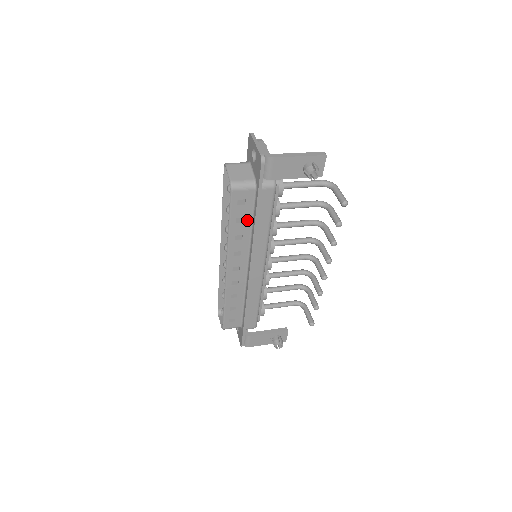
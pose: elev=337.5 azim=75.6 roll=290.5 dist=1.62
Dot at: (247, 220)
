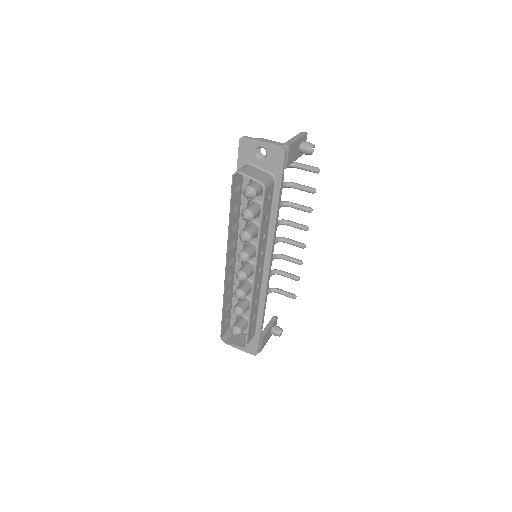
Dot at: (268, 216)
